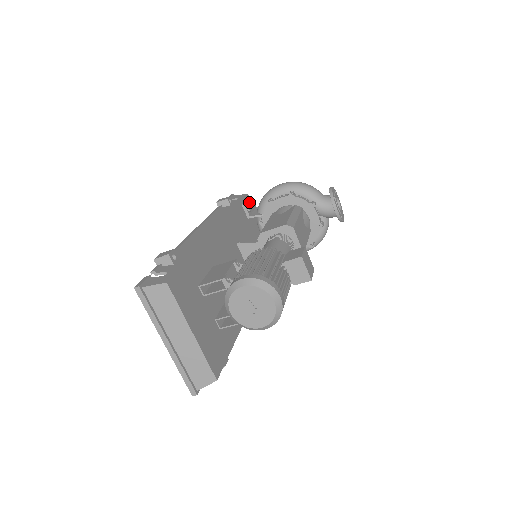
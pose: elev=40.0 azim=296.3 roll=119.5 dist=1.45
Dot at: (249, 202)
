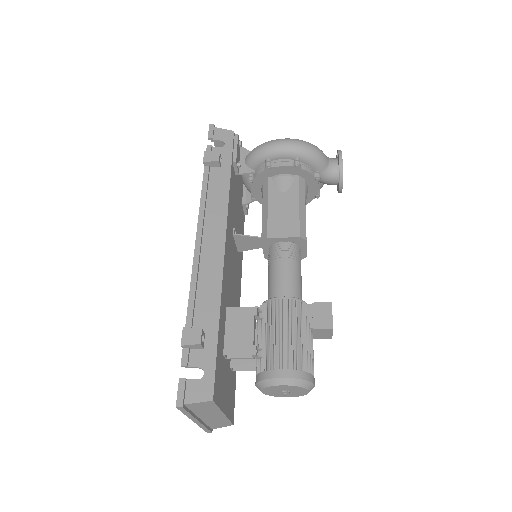
Dot at: (237, 150)
